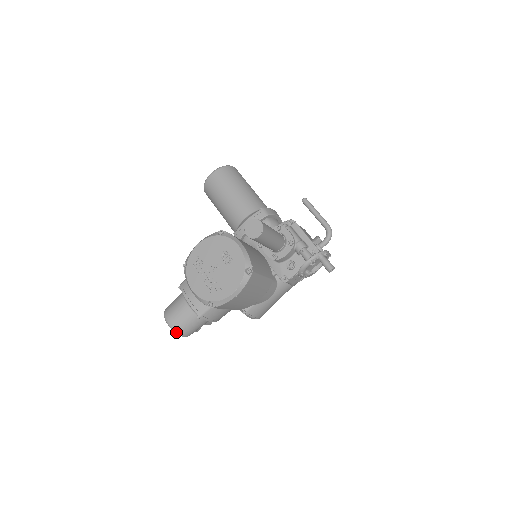
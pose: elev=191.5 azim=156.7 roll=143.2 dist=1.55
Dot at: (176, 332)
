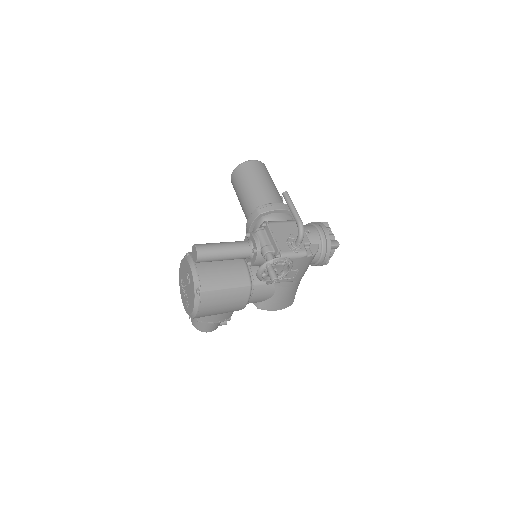
Dot at: occluded
